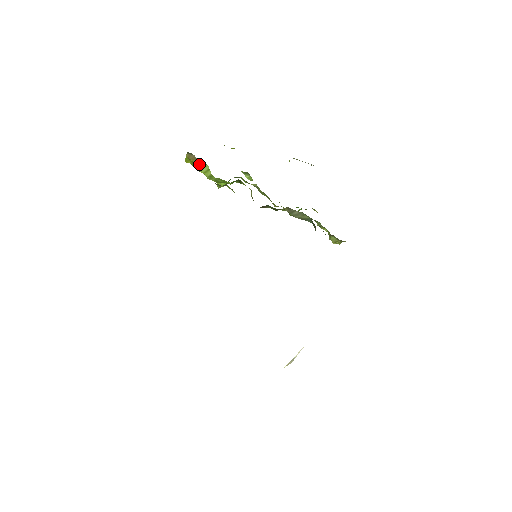
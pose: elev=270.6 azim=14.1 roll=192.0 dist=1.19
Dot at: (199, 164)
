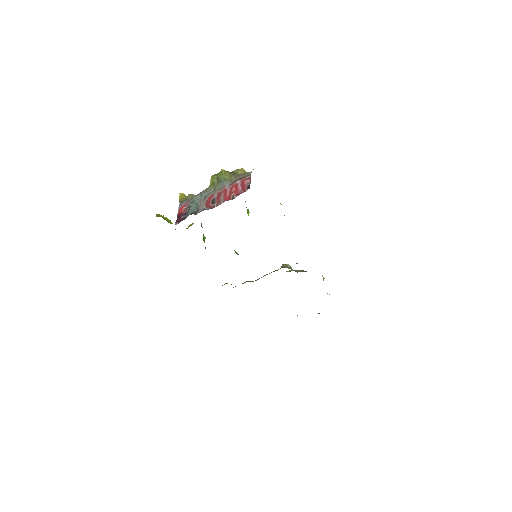
Dot at: occluded
